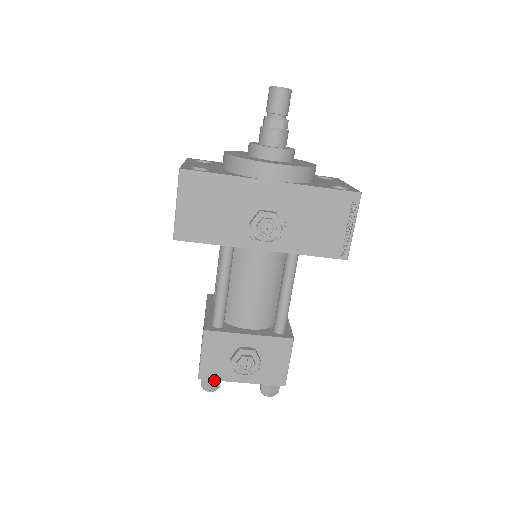
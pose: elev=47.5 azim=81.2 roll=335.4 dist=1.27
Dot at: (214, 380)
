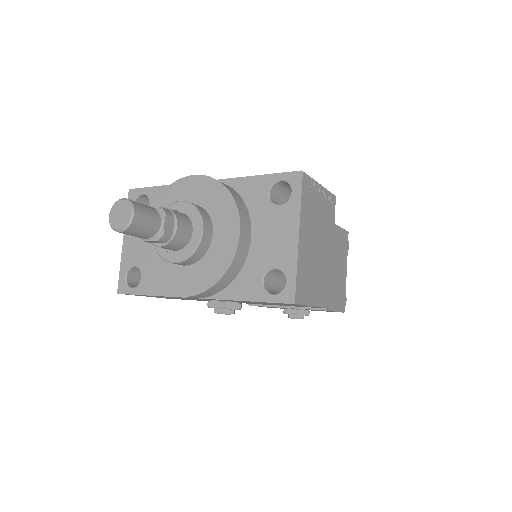
Dot at: occluded
